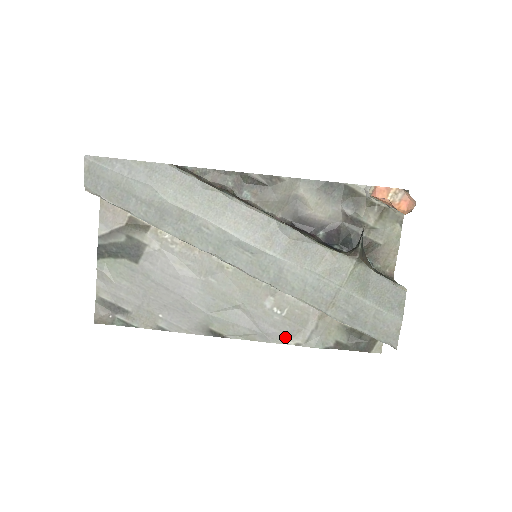
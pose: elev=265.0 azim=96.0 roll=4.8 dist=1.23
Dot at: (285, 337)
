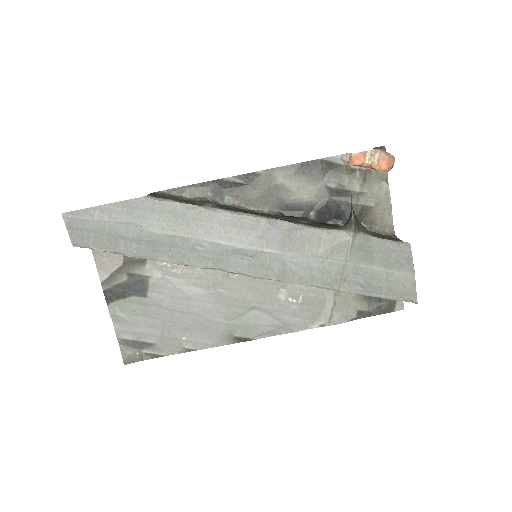
Dot at: (308, 322)
